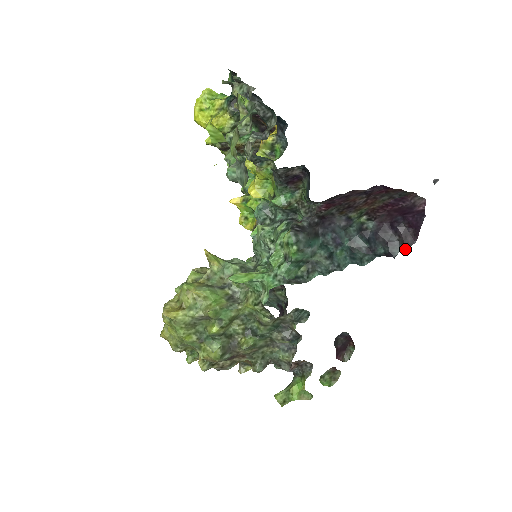
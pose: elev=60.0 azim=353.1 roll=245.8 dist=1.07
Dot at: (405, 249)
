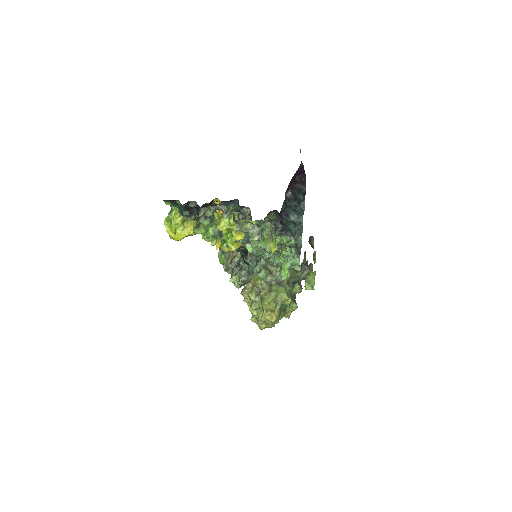
Dot at: occluded
